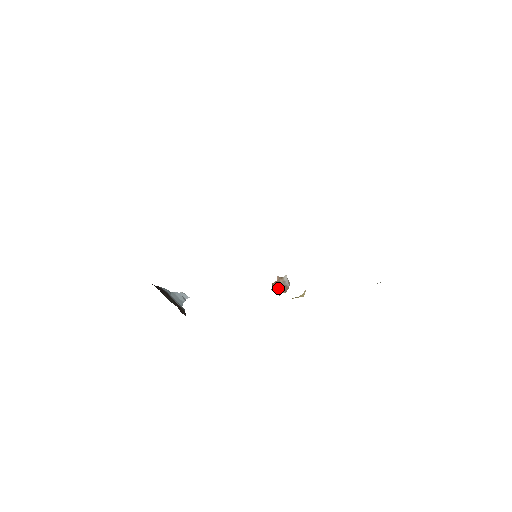
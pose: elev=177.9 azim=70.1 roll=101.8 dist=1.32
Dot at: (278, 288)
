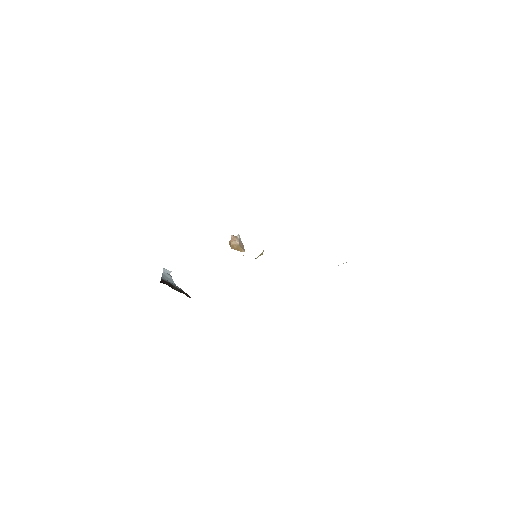
Dot at: (237, 247)
